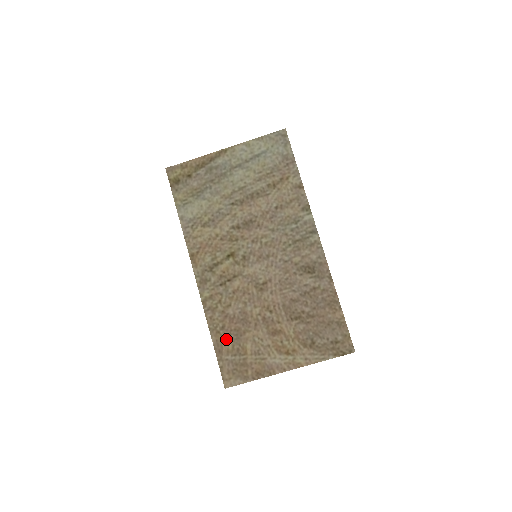
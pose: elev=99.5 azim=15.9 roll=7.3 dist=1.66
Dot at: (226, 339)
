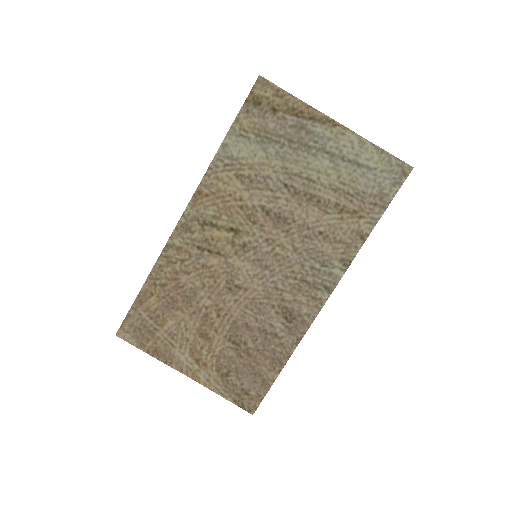
Dot at: (156, 297)
